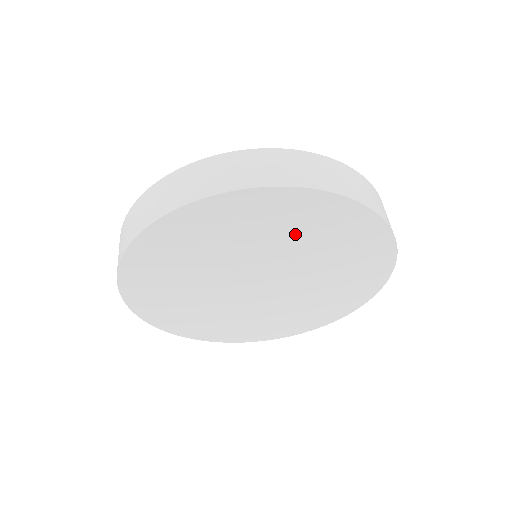
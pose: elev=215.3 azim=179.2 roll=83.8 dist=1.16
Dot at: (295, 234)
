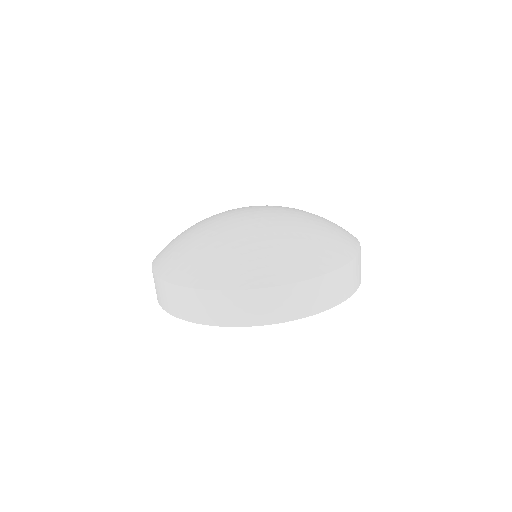
Dot at: occluded
